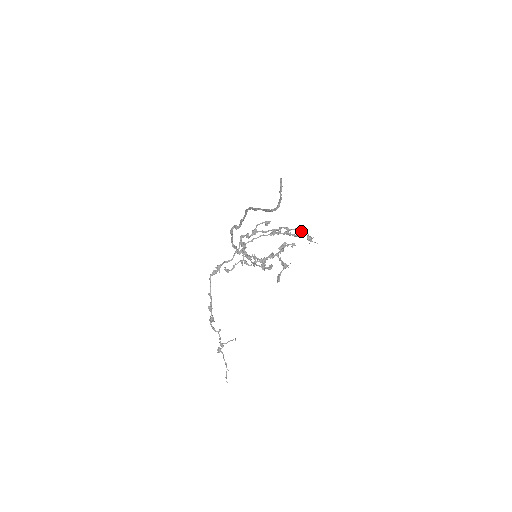
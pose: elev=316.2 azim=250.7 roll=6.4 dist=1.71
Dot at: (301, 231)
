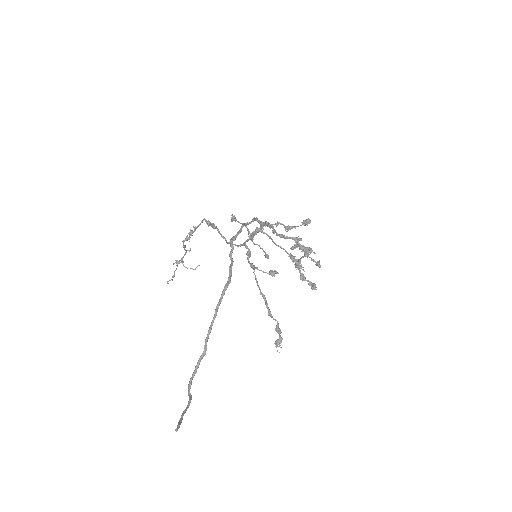
Dot at: (277, 332)
